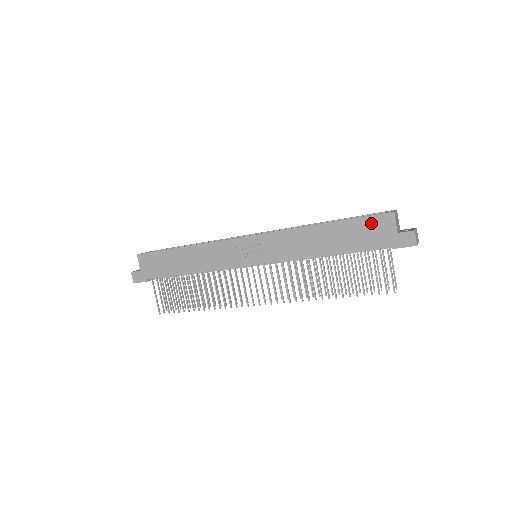
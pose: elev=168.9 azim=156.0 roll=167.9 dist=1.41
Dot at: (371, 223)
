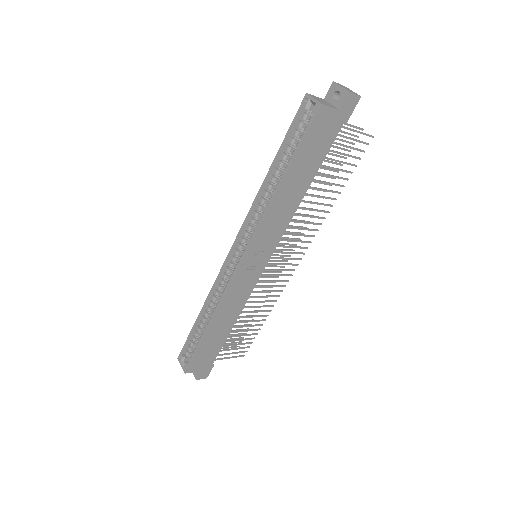
Dot at: (315, 133)
